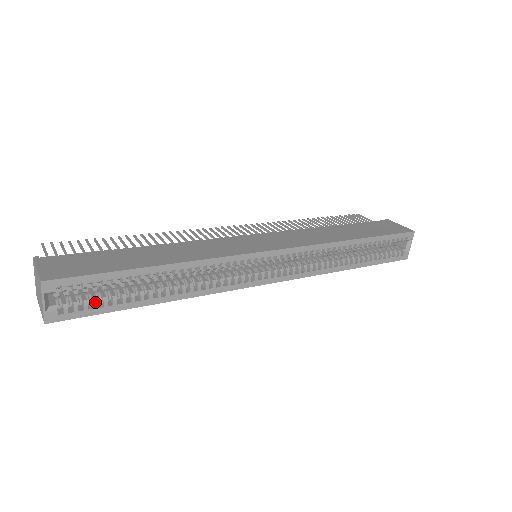
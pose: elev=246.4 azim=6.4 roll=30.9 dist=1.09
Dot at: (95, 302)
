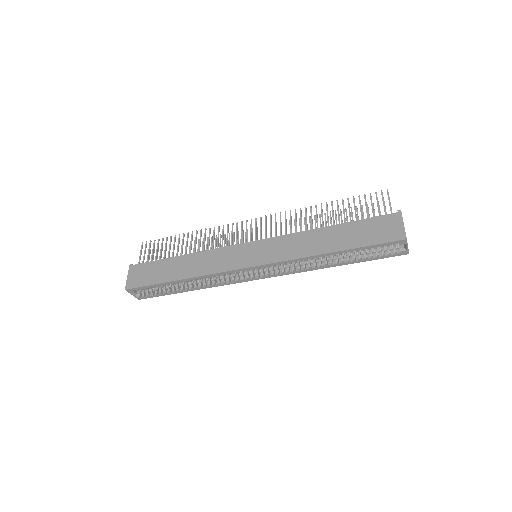
Dot at: (156, 293)
